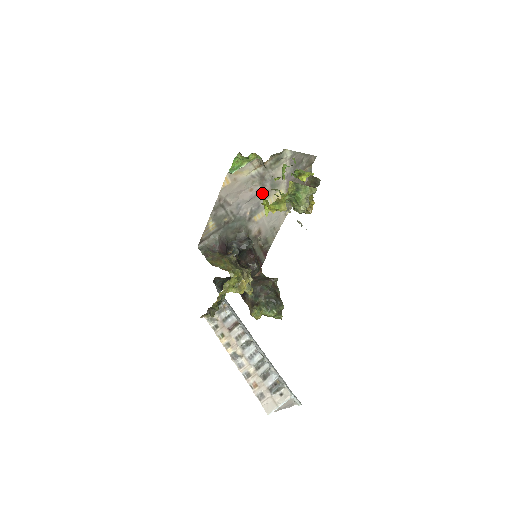
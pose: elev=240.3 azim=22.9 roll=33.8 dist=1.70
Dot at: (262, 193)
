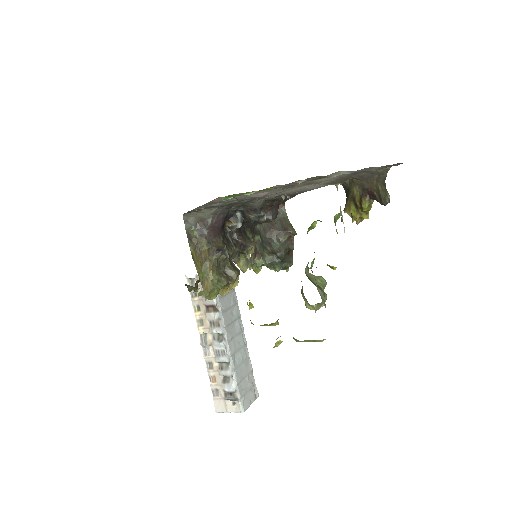
Dot at: occluded
